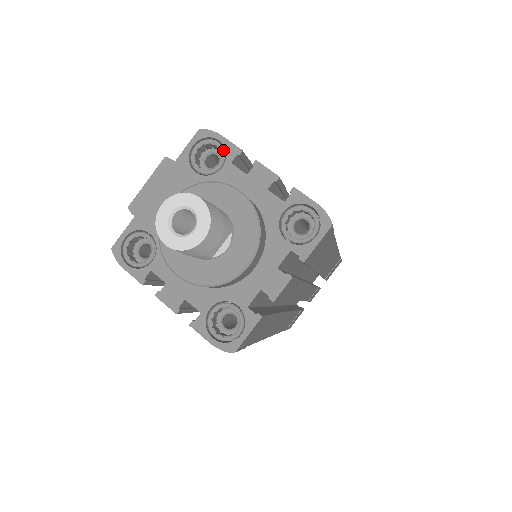
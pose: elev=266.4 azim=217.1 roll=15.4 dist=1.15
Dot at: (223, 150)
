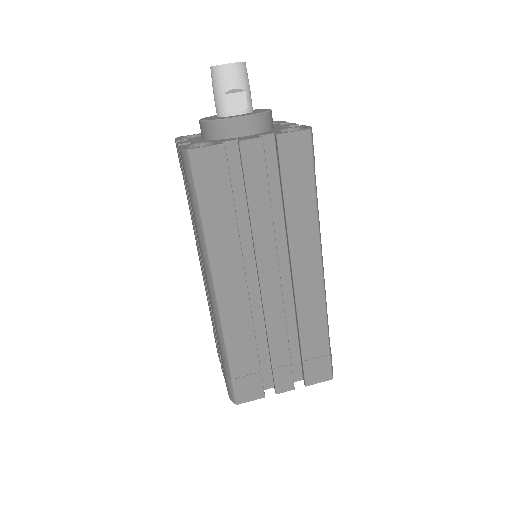
Dot at: occluded
